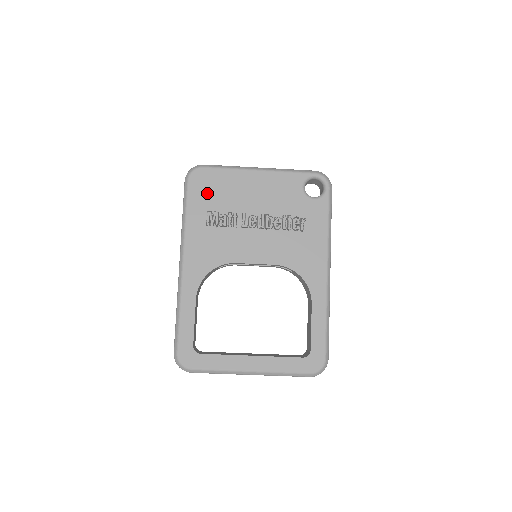
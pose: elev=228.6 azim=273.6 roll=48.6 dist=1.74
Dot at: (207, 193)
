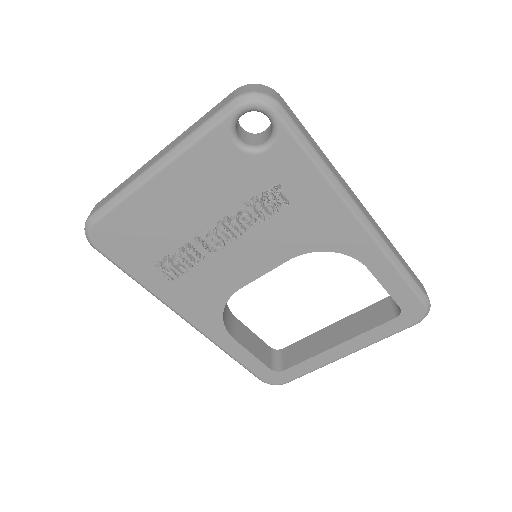
Dot at: (132, 247)
